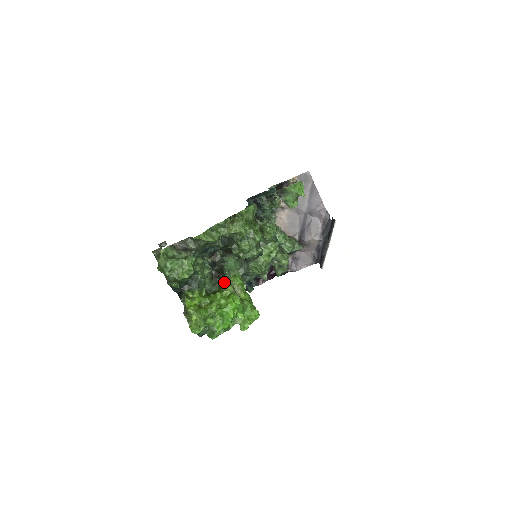
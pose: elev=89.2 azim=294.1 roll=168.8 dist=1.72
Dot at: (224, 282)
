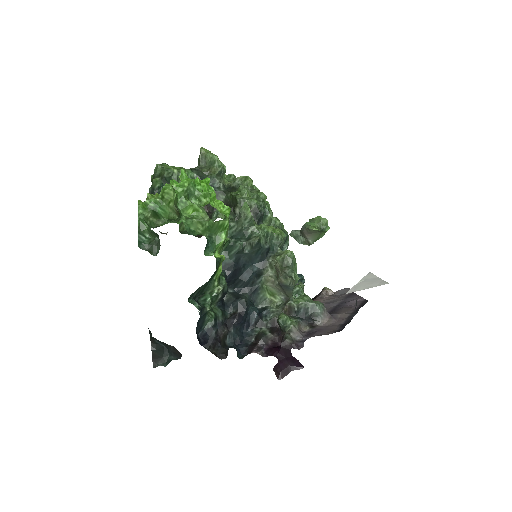
Dot at: occluded
